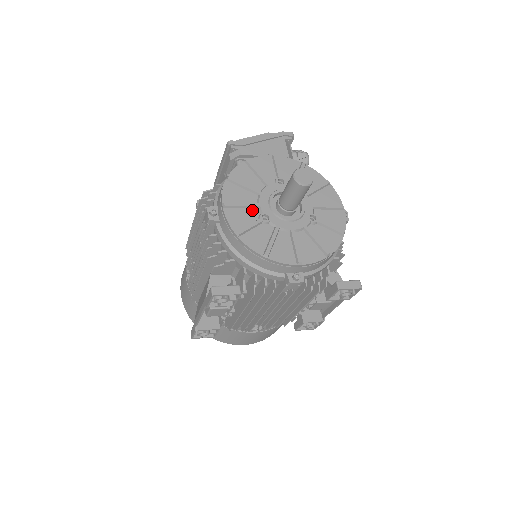
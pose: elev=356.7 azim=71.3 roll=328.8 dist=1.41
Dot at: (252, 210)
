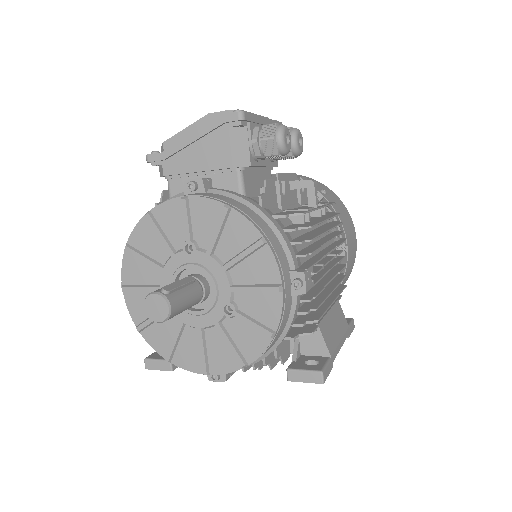
Dot at: occluded
